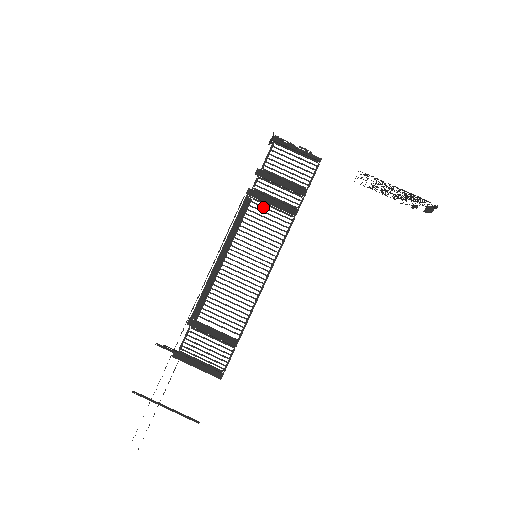
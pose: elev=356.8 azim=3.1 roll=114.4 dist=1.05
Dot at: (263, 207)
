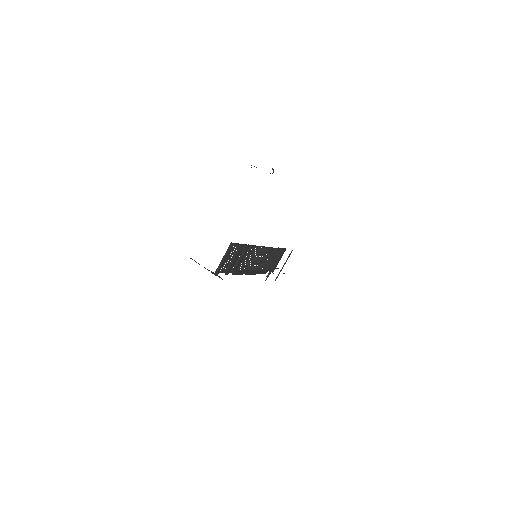
Dot at: occluded
